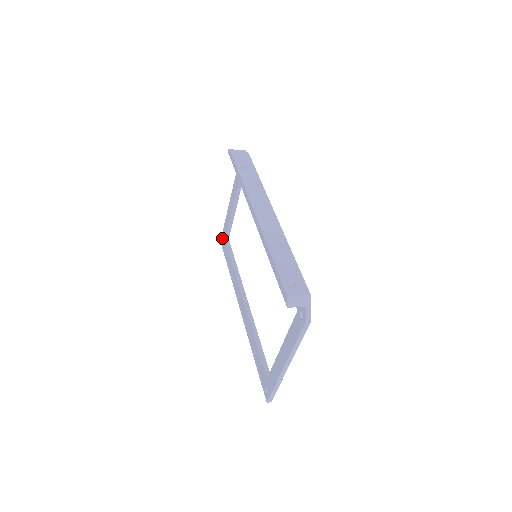
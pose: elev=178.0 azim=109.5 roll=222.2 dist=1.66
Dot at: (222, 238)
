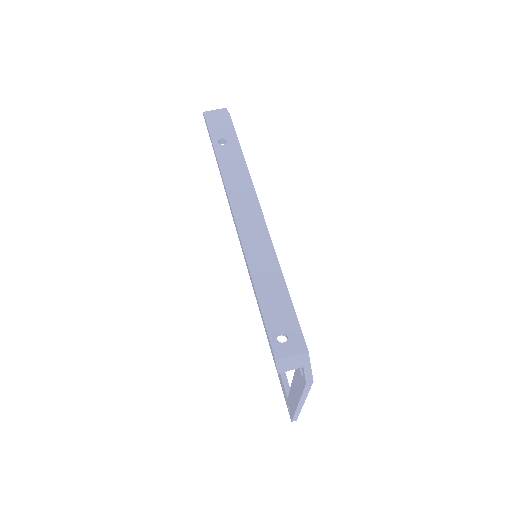
Dot at: occluded
